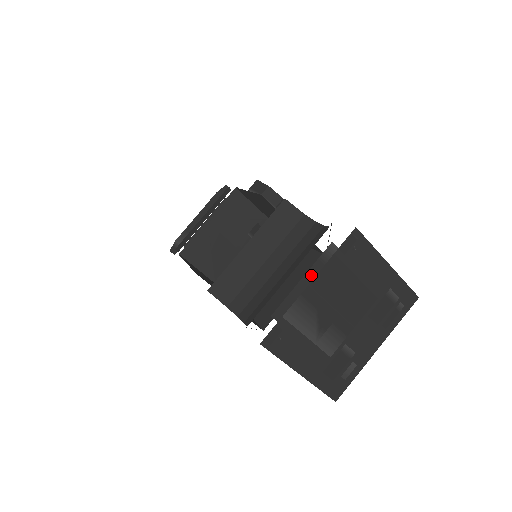
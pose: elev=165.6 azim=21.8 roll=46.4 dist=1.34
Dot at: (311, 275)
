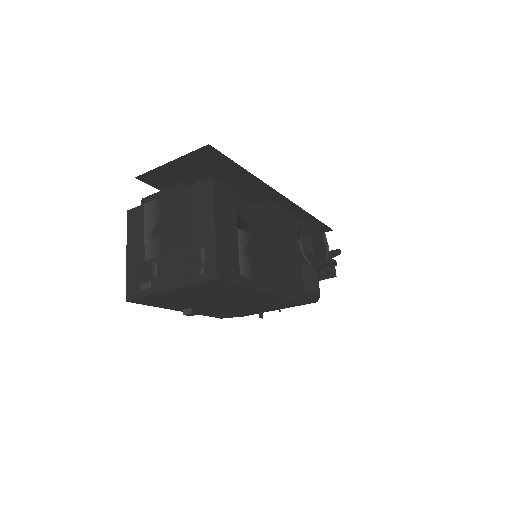
Dot at: (172, 190)
